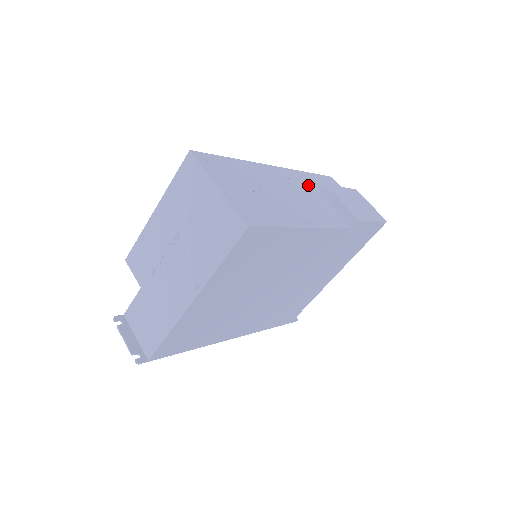
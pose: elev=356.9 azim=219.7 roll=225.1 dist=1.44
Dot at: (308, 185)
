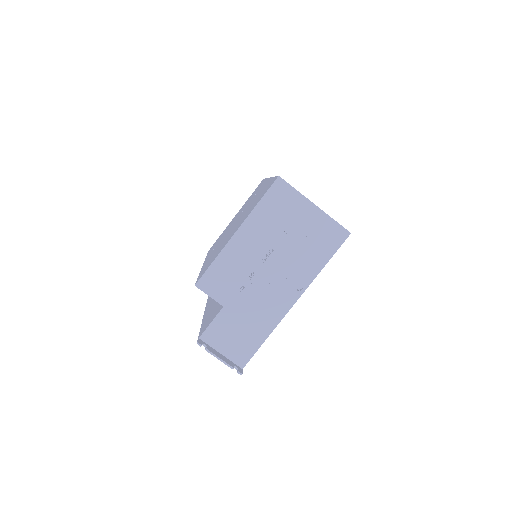
Dot at: occluded
